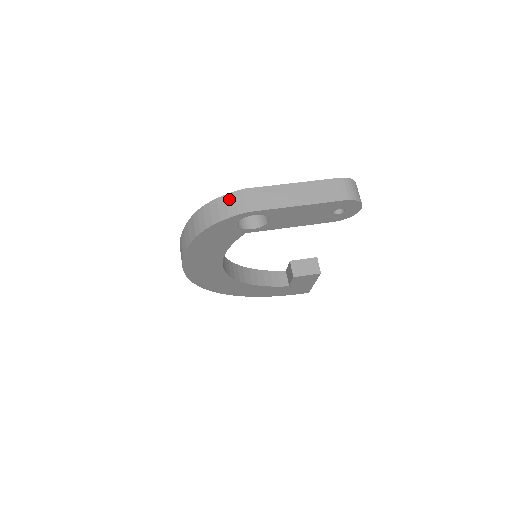
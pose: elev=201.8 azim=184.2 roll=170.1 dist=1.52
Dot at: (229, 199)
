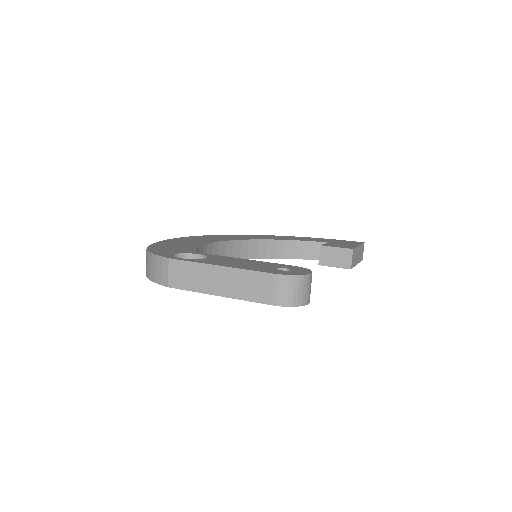
Dot at: (157, 262)
